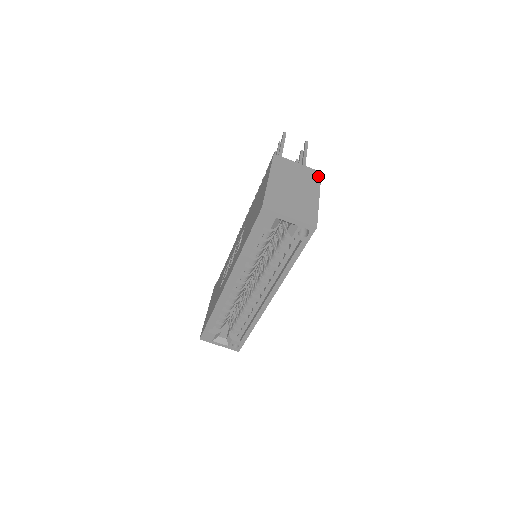
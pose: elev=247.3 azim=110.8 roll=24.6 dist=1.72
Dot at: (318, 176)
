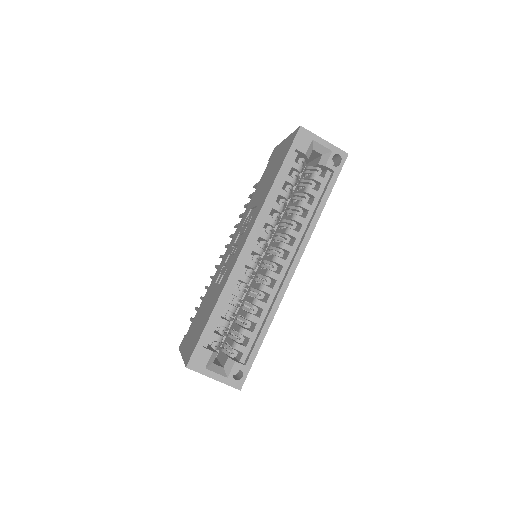
Dot at: occluded
